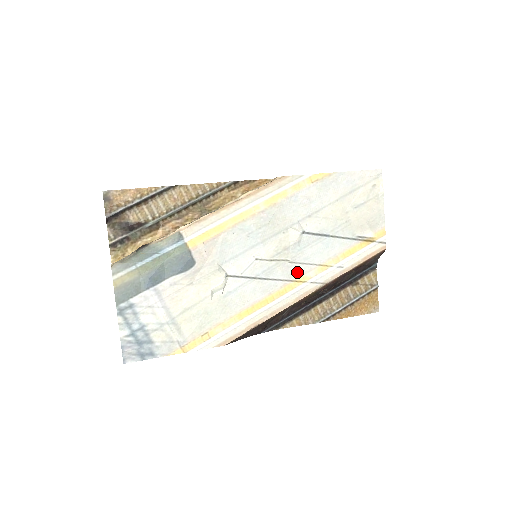
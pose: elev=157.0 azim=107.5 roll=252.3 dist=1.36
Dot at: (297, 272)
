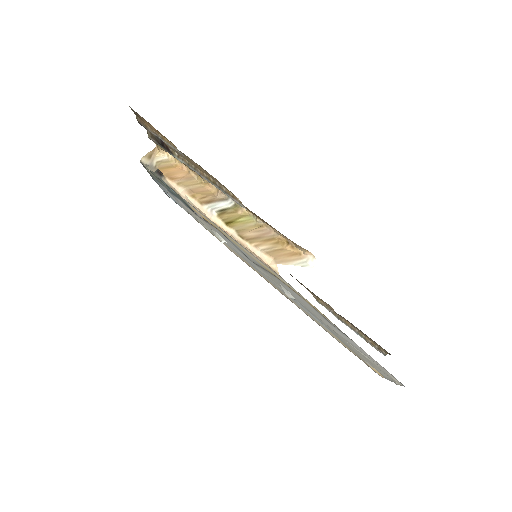
Dot at: (285, 294)
